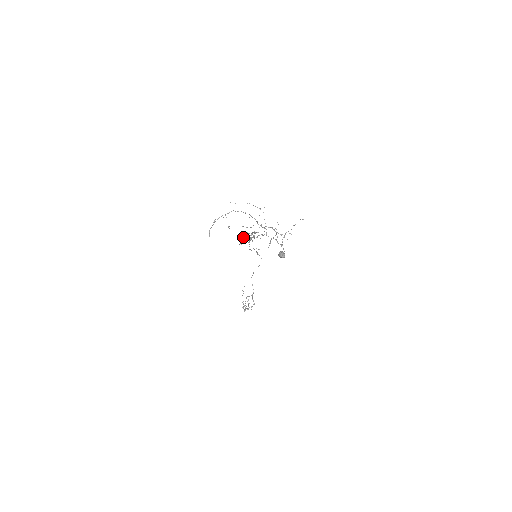
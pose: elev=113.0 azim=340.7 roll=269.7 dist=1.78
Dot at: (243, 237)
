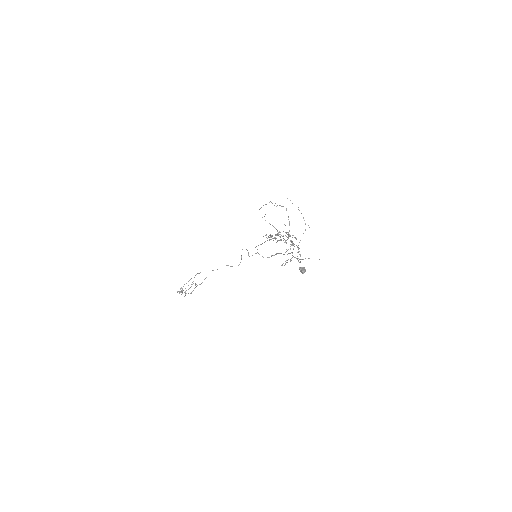
Dot at: occluded
